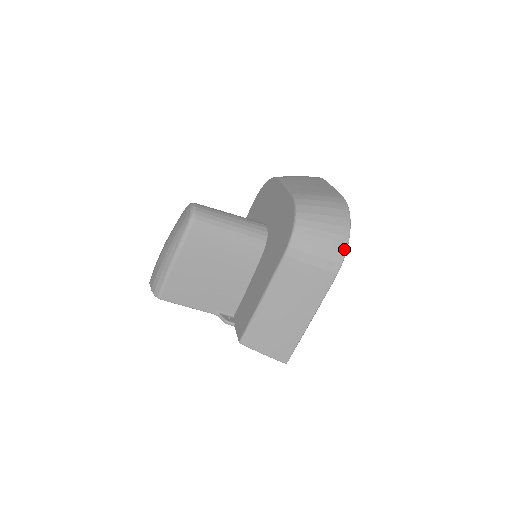
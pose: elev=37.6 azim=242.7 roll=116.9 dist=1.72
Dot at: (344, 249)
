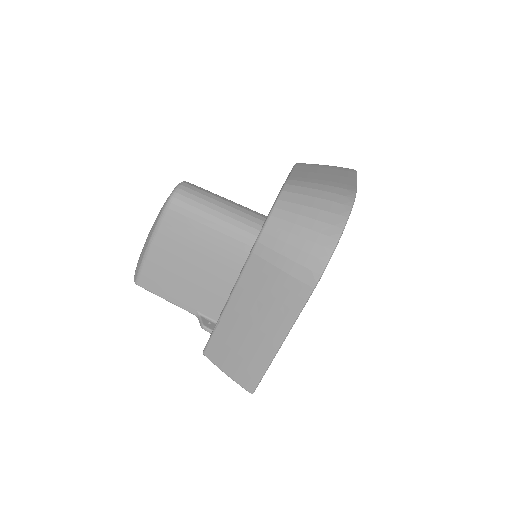
Dot at: (327, 255)
